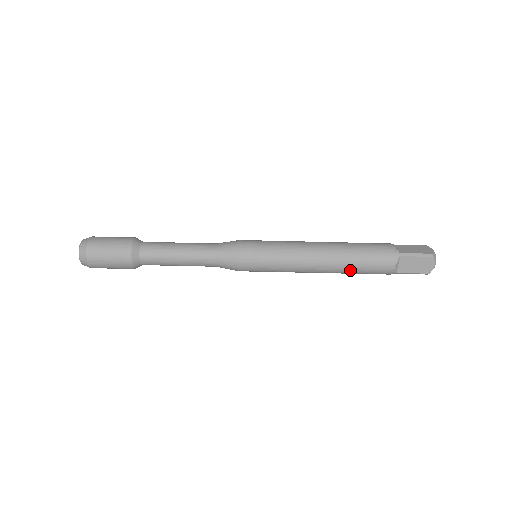
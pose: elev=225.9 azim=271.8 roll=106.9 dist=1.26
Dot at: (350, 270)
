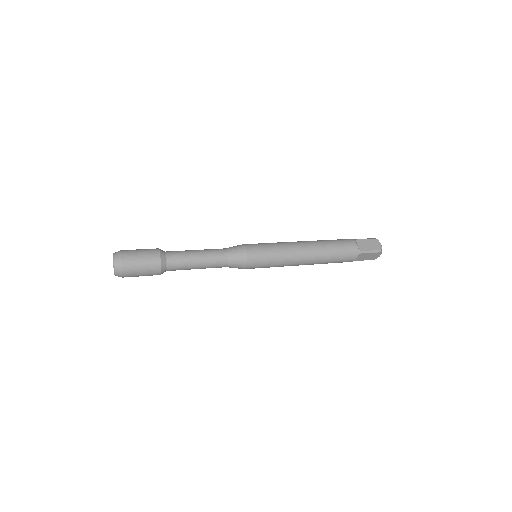
Dot at: (324, 263)
